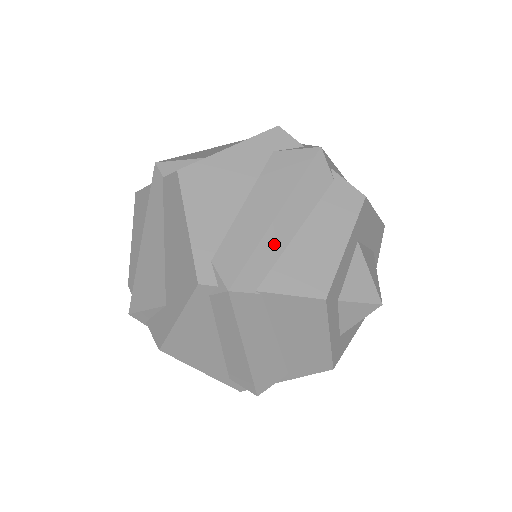
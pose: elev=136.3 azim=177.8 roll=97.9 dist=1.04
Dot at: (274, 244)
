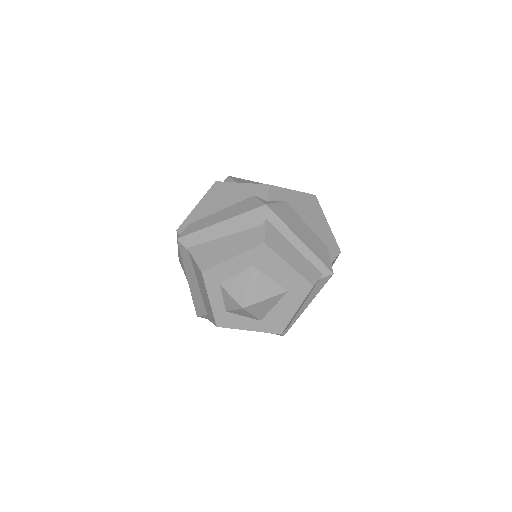
Dot at: (209, 234)
